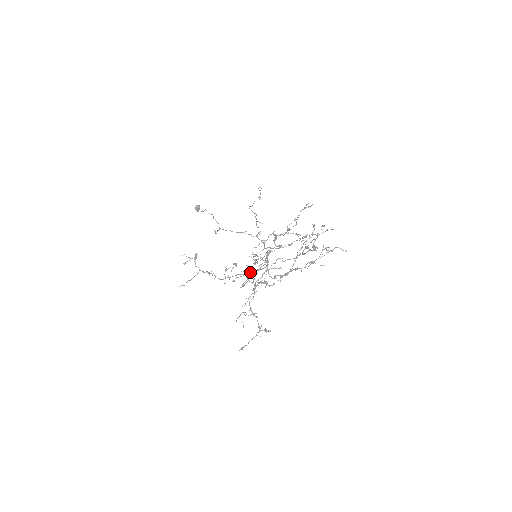
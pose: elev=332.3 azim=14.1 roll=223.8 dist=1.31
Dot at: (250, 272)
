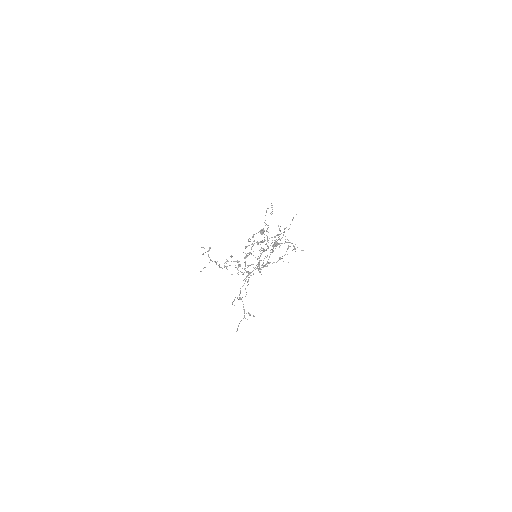
Dot at: (238, 262)
